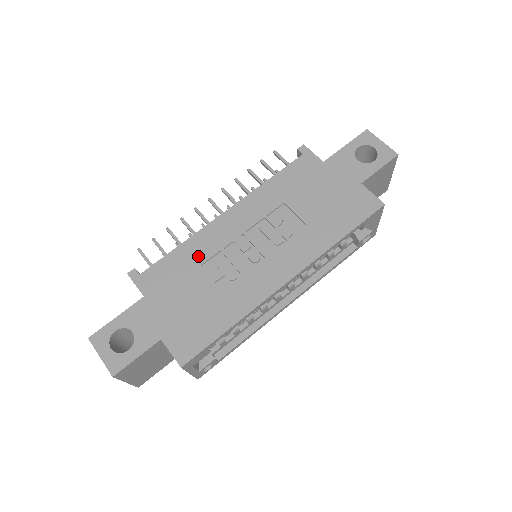
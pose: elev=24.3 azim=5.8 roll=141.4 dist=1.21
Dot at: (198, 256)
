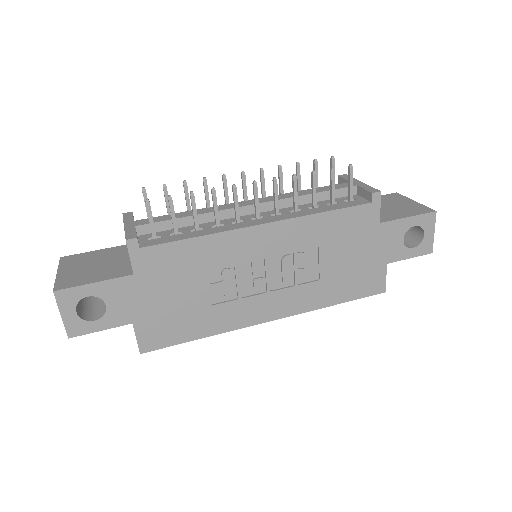
Dot at: (210, 259)
